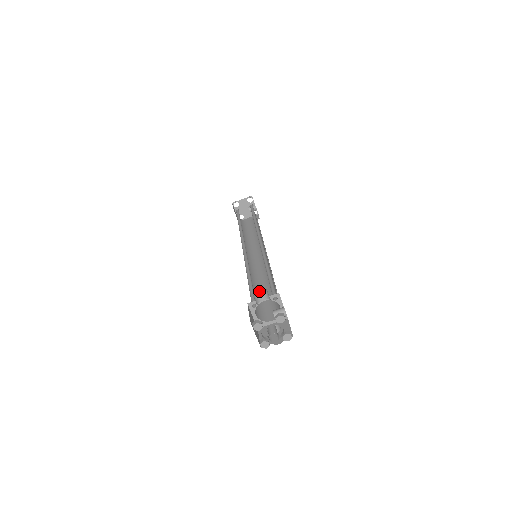
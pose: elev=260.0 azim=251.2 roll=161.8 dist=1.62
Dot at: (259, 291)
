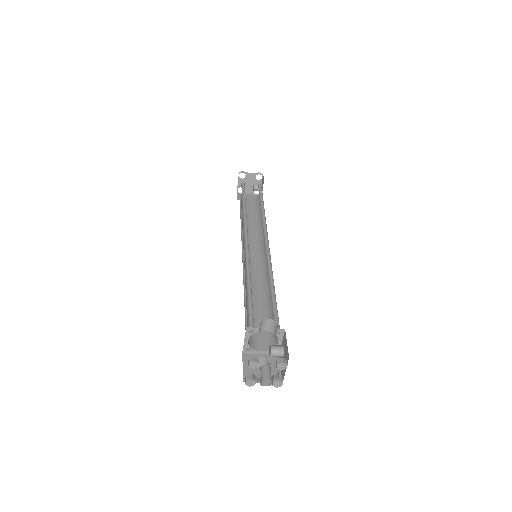
Dot at: (267, 321)
